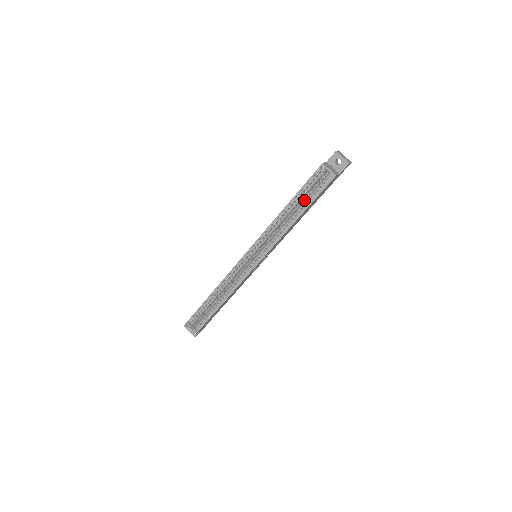
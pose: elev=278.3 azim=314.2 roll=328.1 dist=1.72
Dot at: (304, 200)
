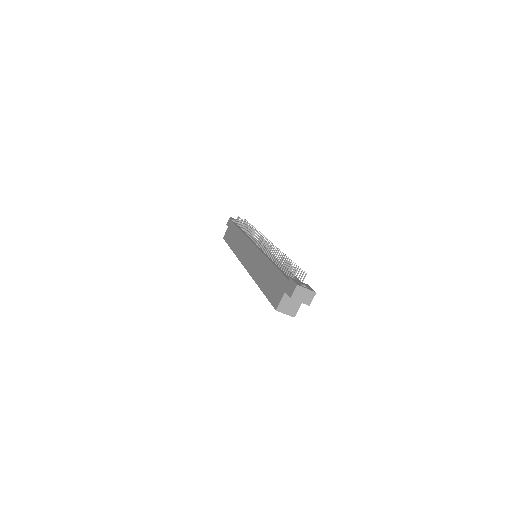
Dot at: occluded
